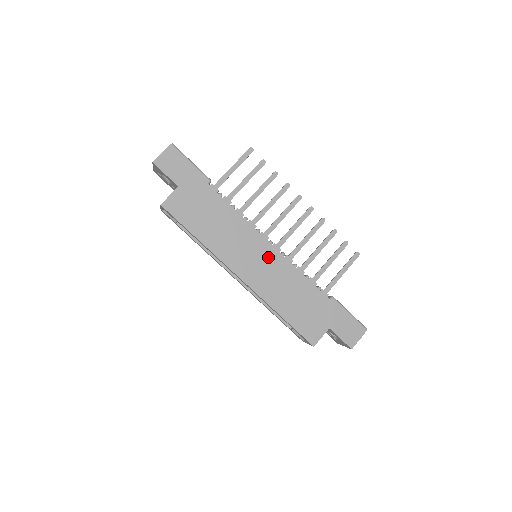
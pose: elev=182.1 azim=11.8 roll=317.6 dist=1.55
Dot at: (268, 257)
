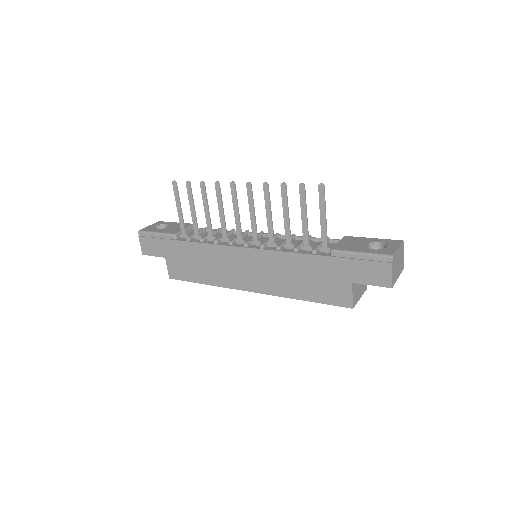
Dot at: (252, 260)
